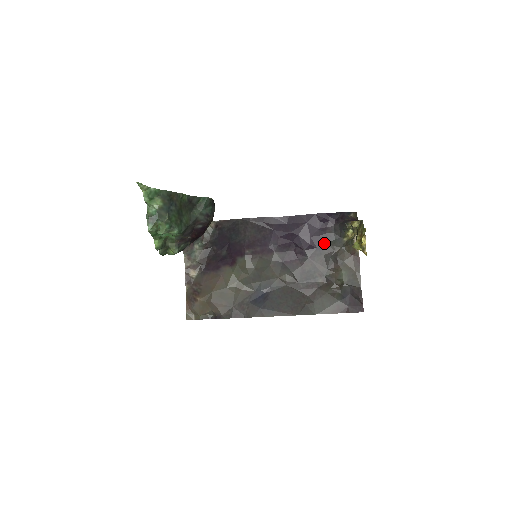
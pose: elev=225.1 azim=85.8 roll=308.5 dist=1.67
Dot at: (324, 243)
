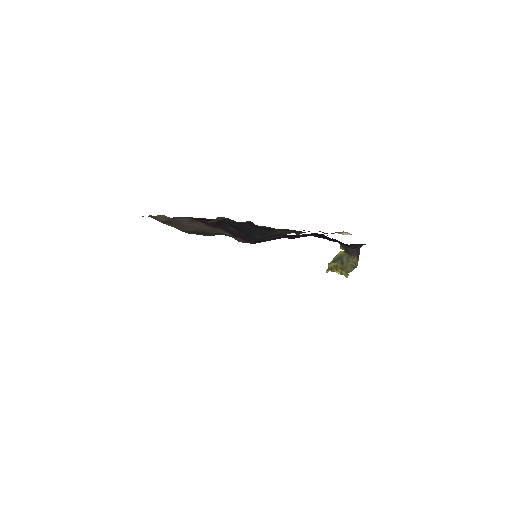
Dot at: occluded
